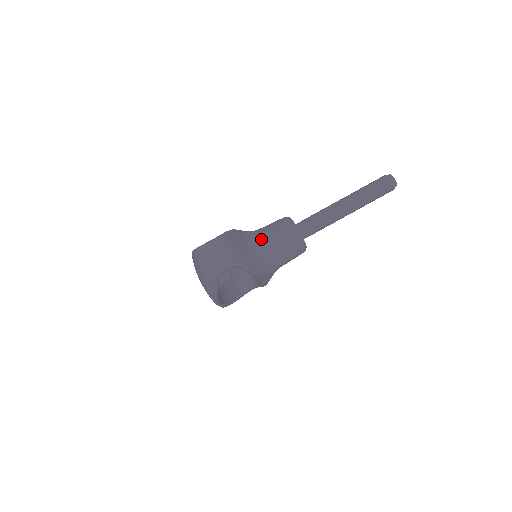
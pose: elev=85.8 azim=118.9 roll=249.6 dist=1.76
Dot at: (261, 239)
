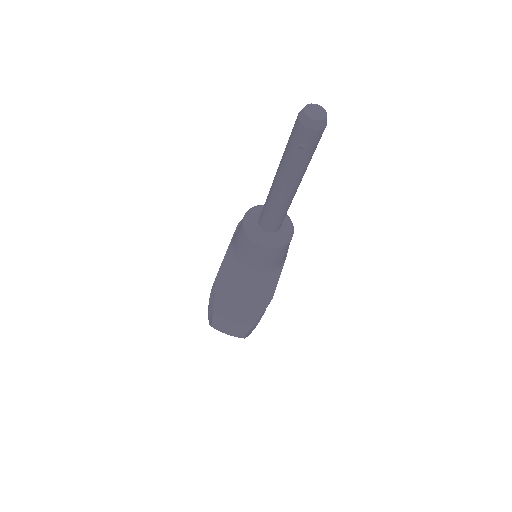
Dot at: (245, 267)
